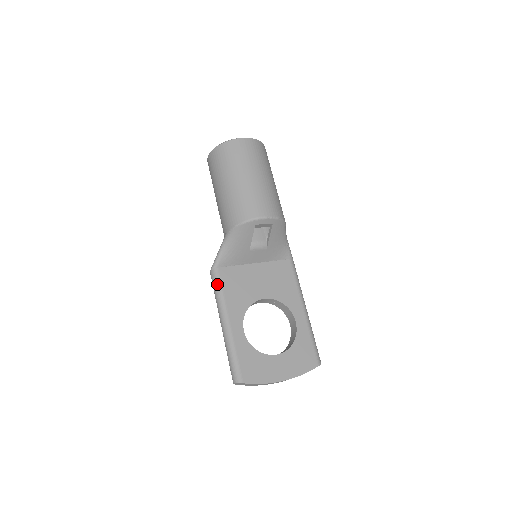
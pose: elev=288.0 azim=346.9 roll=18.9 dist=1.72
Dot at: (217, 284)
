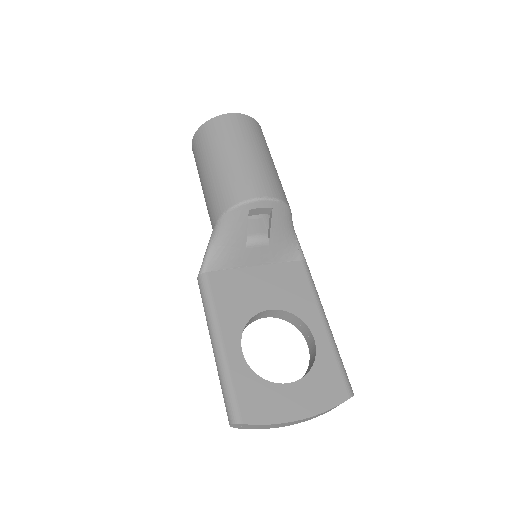
Dot at: (205, 293)
